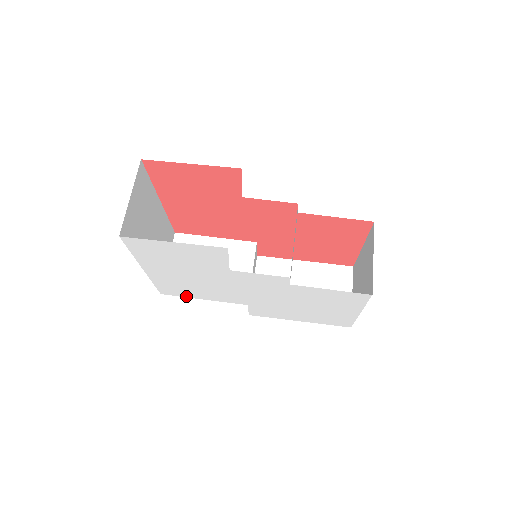
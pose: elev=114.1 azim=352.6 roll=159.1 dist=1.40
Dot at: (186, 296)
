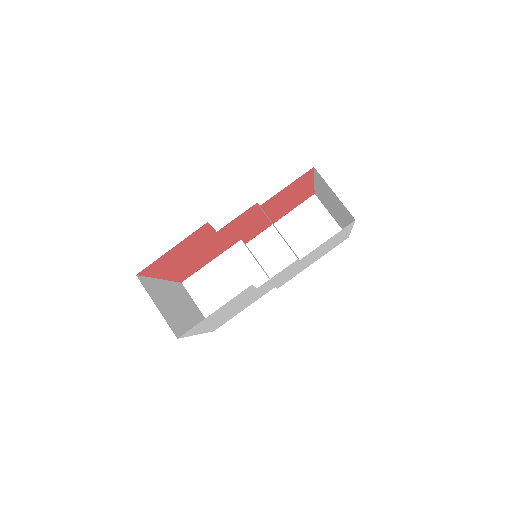
Dot at: (231, 318)
